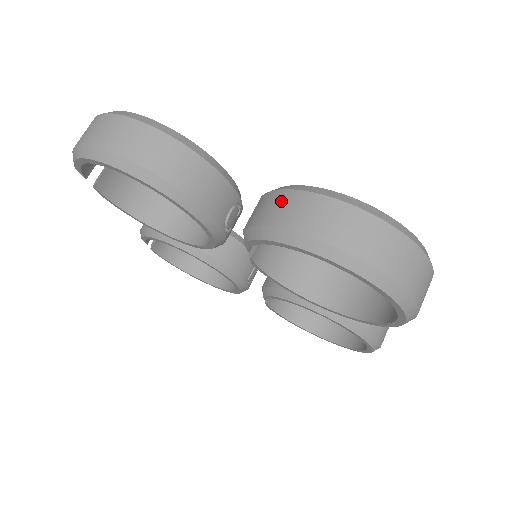
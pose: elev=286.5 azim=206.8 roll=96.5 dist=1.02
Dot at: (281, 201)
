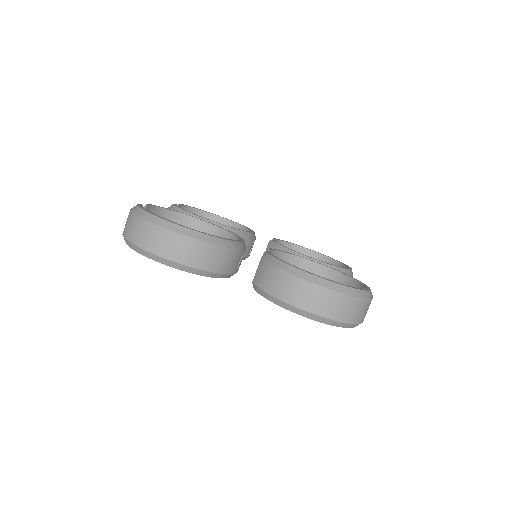
Dot at: (276, 277)
